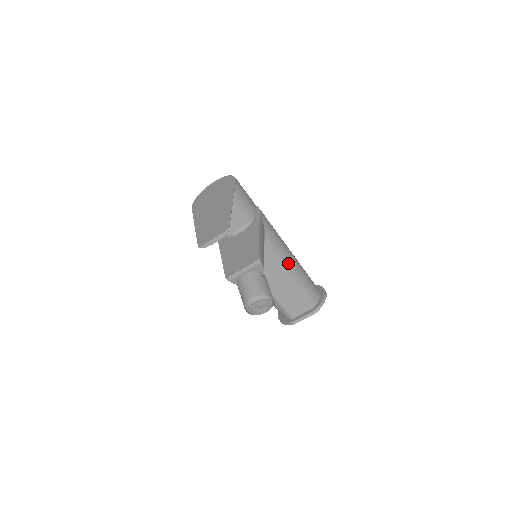
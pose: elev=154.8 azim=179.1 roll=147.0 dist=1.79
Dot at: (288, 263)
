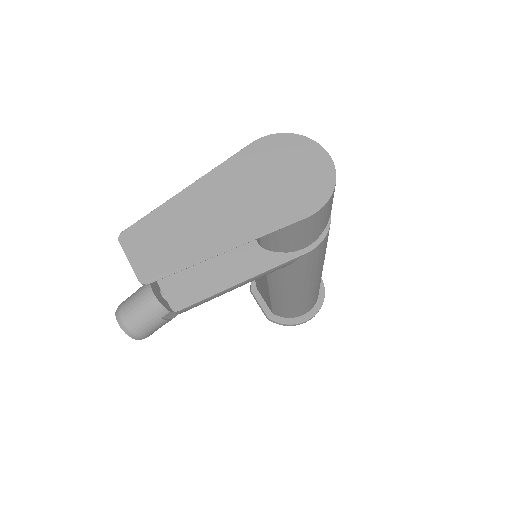
Dot at: (283, 292)
